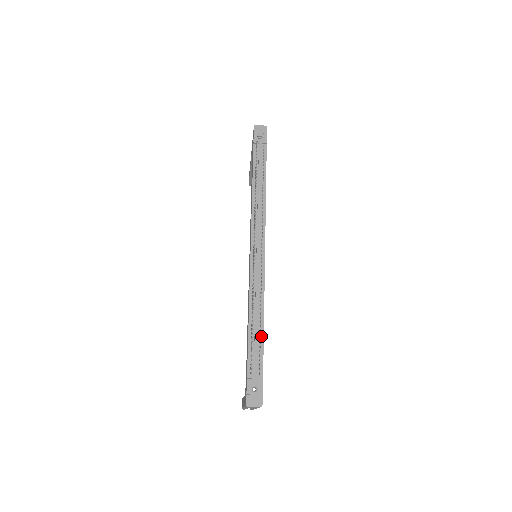
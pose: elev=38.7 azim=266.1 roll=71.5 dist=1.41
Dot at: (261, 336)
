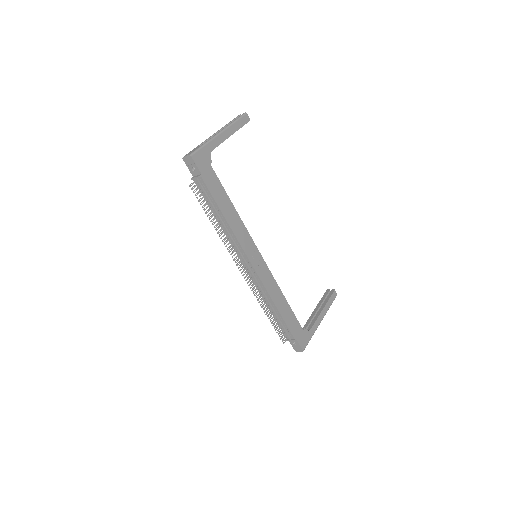
Dot at: (281, 319)
